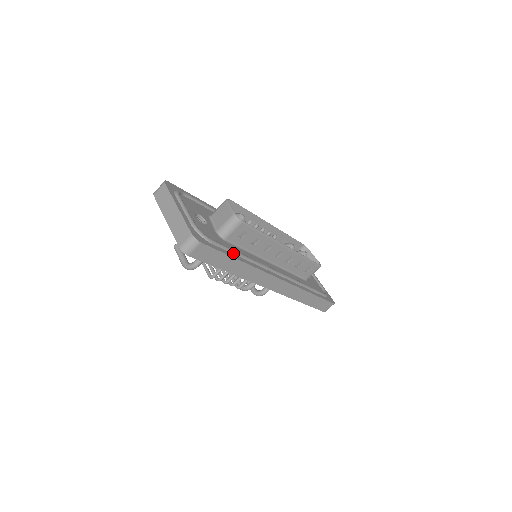
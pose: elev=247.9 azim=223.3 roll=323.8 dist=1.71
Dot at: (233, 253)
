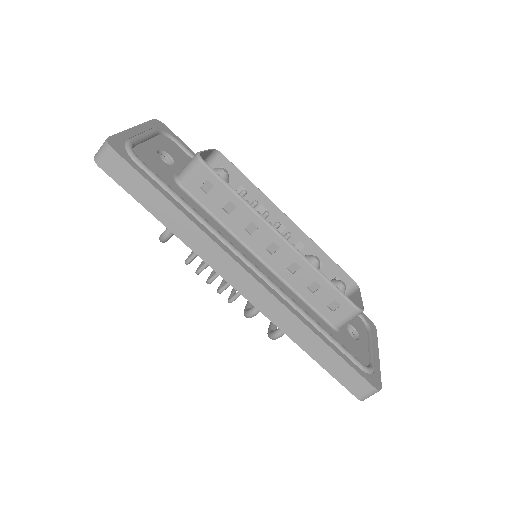
Dot at: (173, 196)
